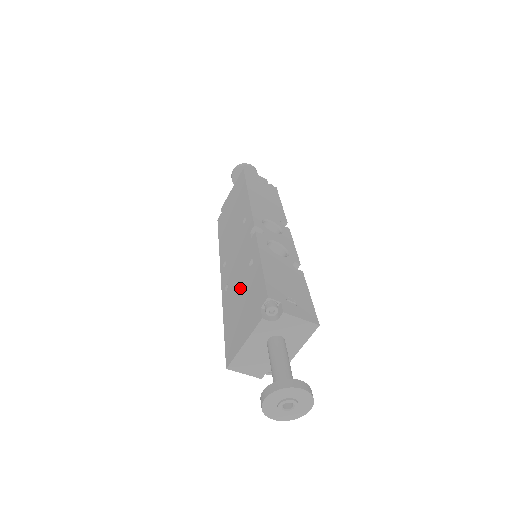
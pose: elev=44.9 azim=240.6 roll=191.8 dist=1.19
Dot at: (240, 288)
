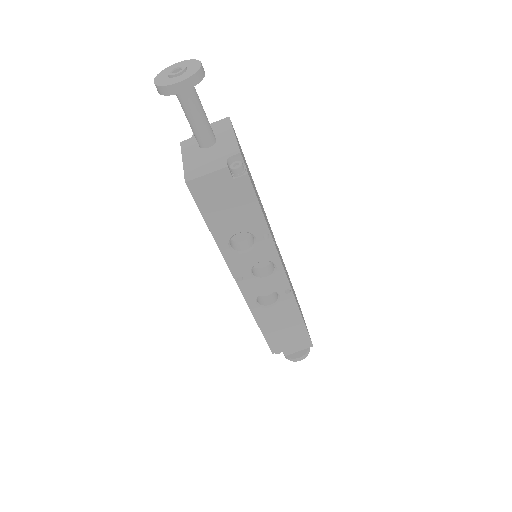
Dot at: occluded
